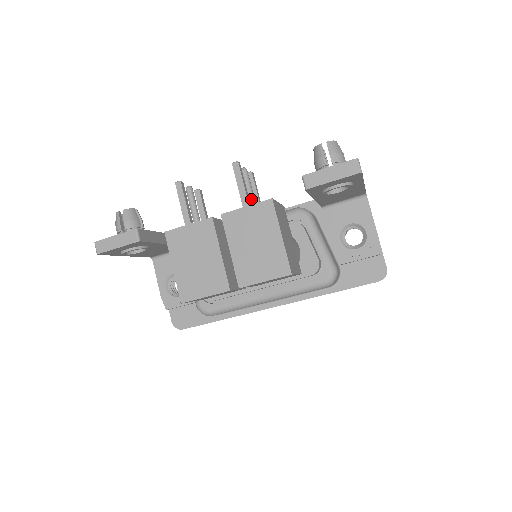
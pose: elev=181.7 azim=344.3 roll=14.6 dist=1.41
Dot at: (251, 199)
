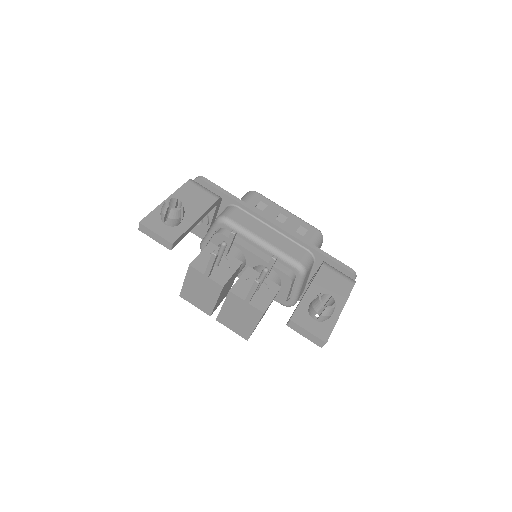
Dot at: (258, 286)
